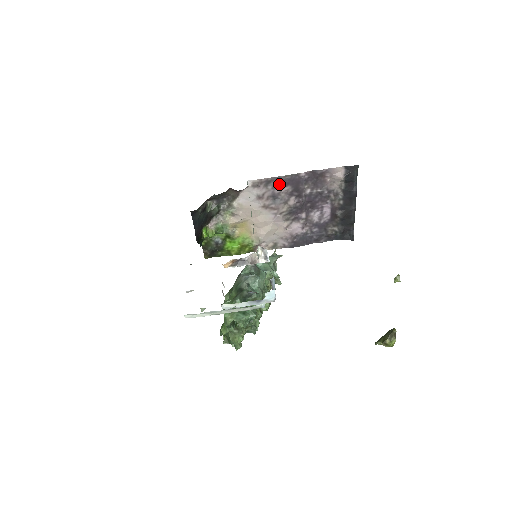
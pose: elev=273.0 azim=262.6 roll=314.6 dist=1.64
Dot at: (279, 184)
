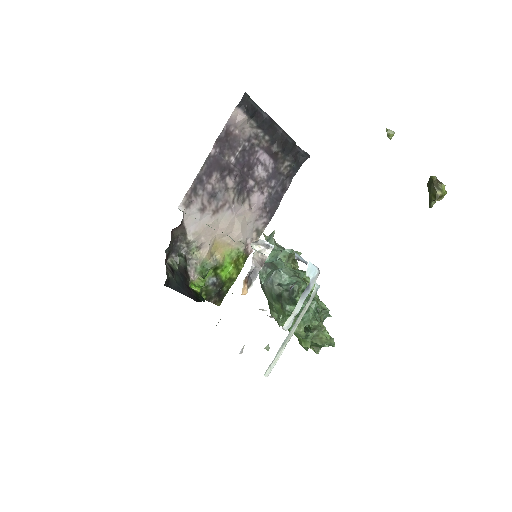
Dot at: (204, 181)
